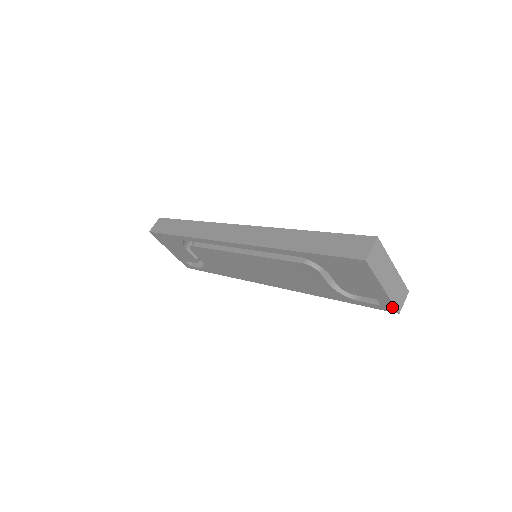
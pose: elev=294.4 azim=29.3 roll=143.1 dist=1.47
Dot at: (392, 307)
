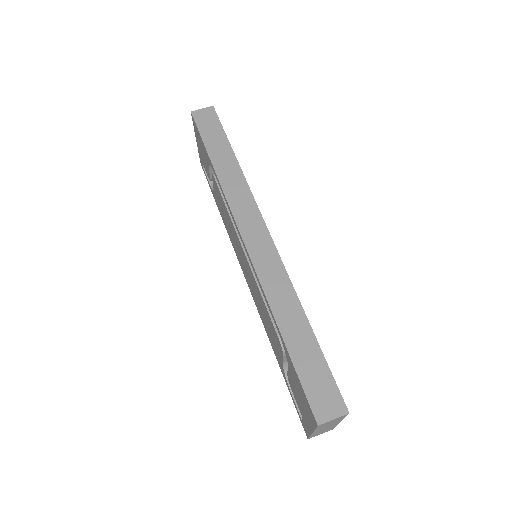
Dot at: (307, 434)
